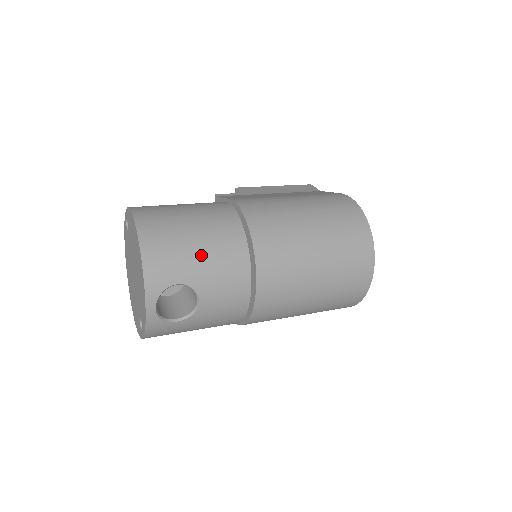
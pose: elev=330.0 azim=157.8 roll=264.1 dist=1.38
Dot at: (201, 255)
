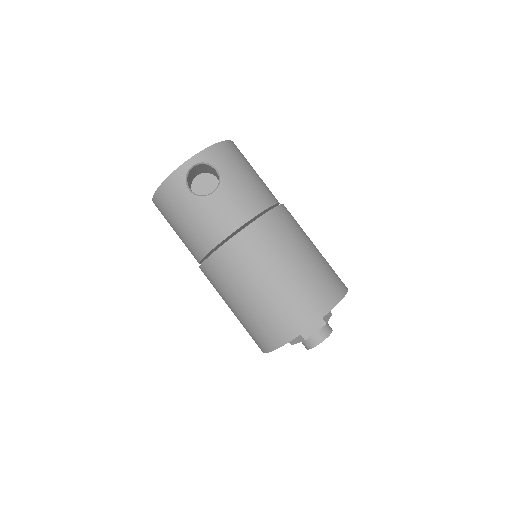
Dot at: (244, 178)
